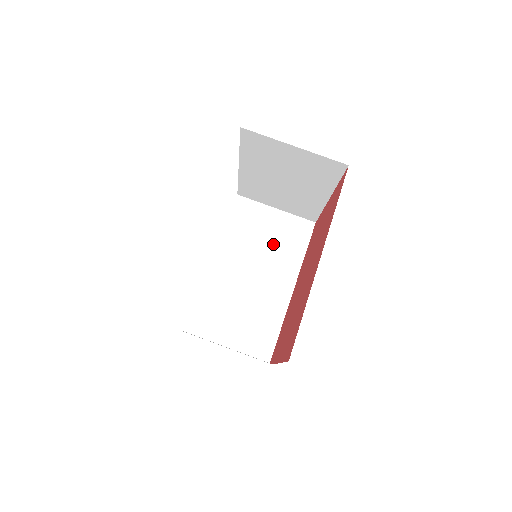
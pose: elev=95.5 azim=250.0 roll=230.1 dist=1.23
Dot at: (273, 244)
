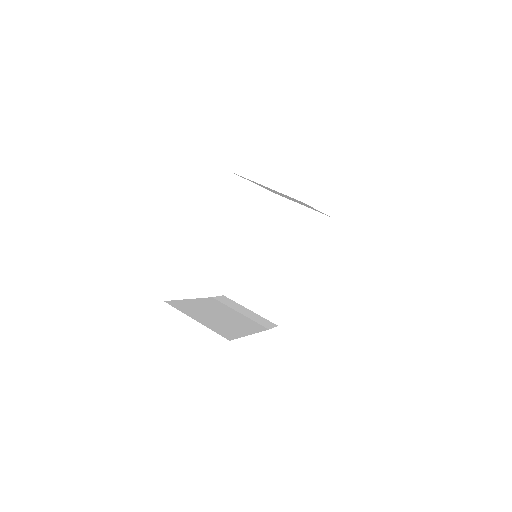
Dot at: (295, 236)
